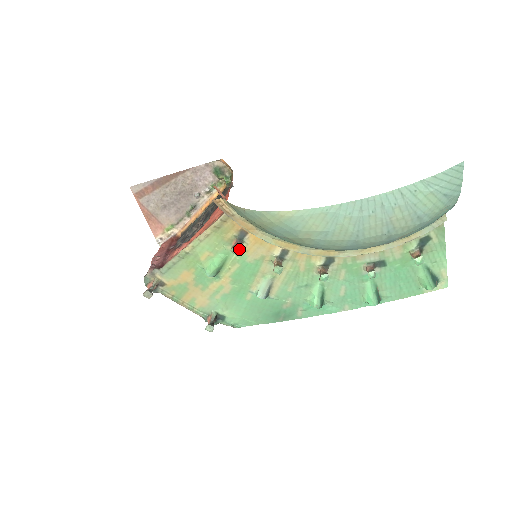
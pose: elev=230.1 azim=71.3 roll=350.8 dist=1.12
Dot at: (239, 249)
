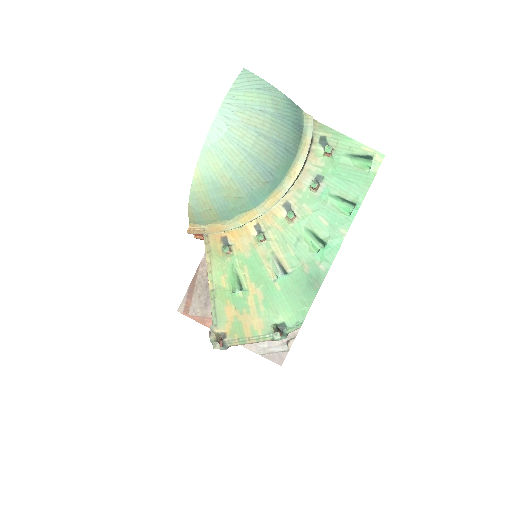
Dot at: (226, 246)
